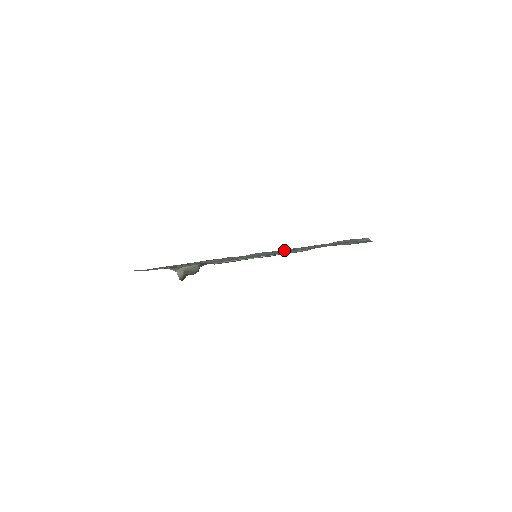
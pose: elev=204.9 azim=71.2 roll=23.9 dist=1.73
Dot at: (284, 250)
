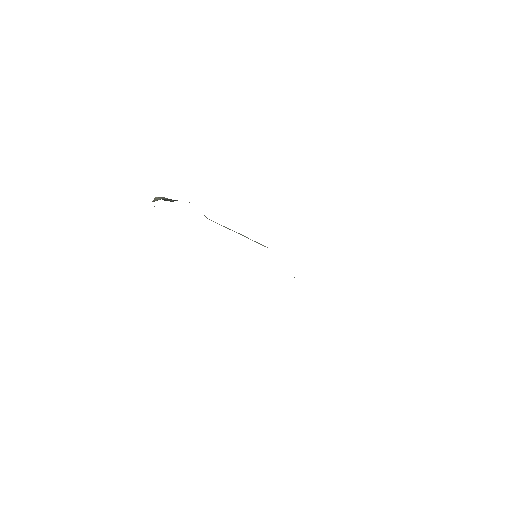
Dot at: occluded
